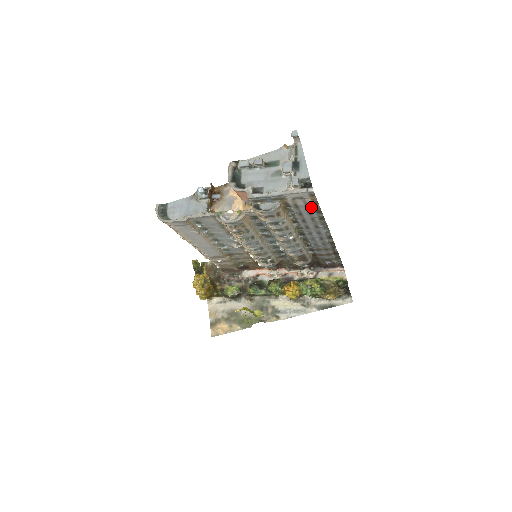
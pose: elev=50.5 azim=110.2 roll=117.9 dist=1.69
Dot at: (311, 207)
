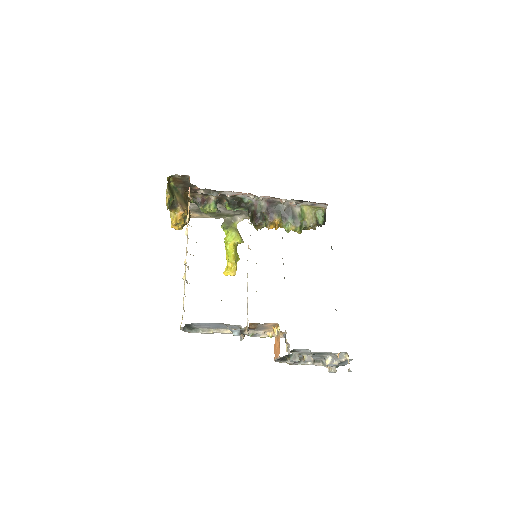
Dot at: occluded
